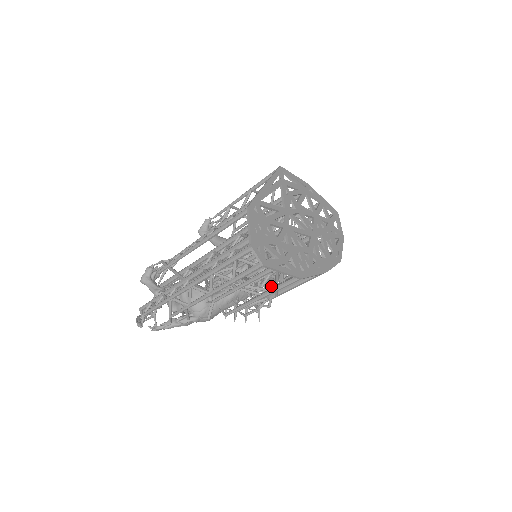
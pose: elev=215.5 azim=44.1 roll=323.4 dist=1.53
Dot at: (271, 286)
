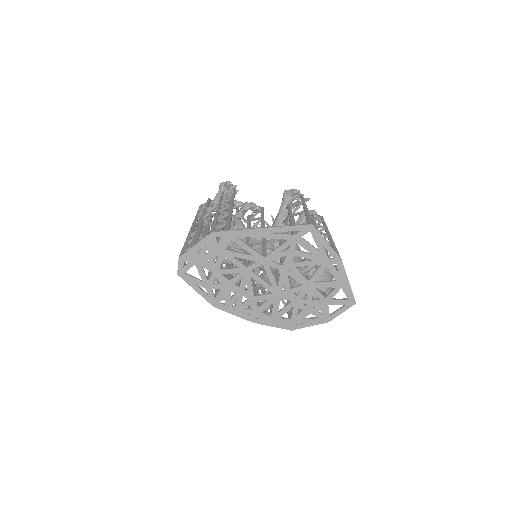
Dot at: occluded
